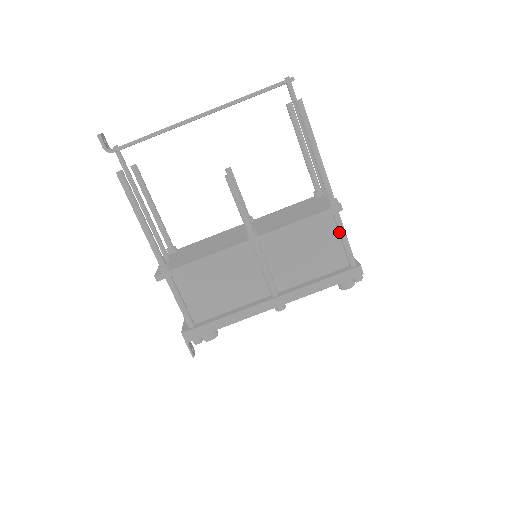
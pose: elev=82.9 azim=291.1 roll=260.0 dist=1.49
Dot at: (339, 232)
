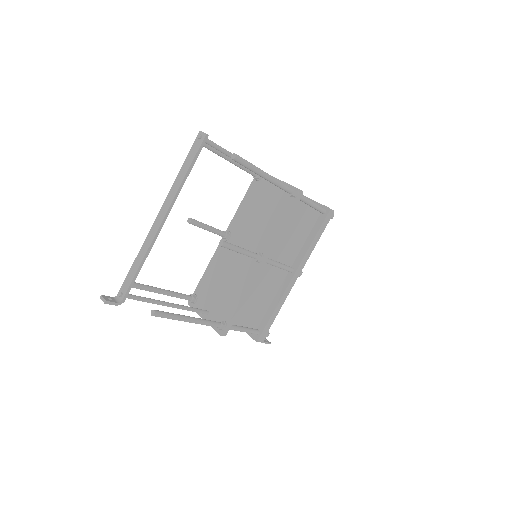
Dot at: (307, 204)
